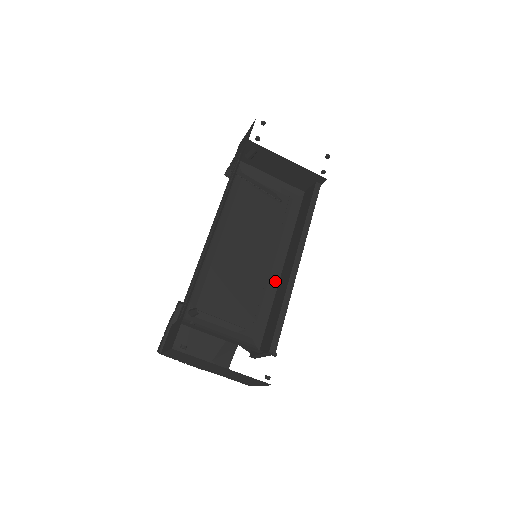
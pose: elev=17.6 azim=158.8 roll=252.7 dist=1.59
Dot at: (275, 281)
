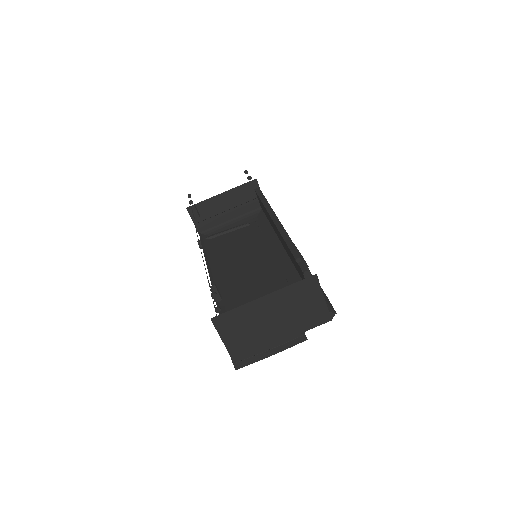
Dot at: (283, 253)
